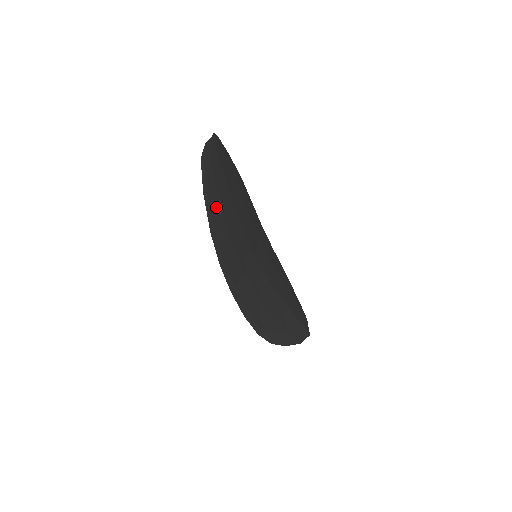
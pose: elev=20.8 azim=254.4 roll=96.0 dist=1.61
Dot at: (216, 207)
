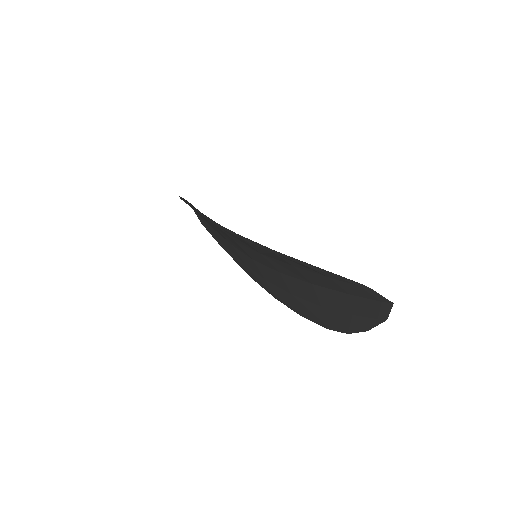
Dot at: occluded
